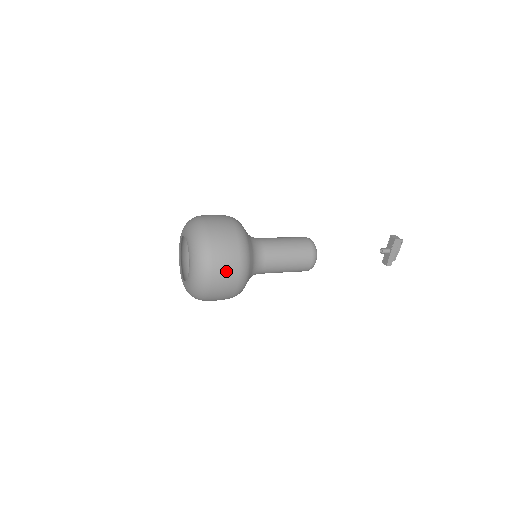
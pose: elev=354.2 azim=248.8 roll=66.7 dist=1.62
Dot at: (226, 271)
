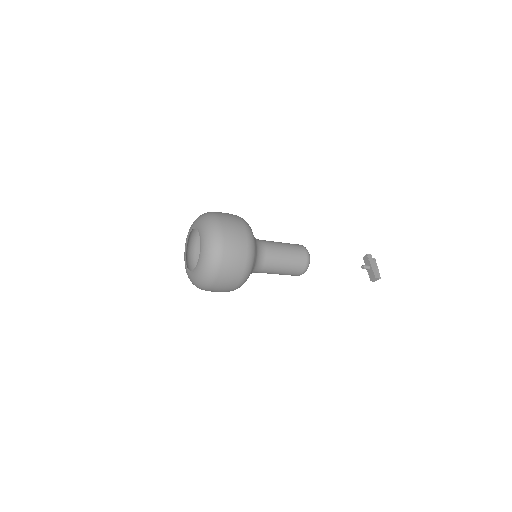
Dot at: (233, 224)
